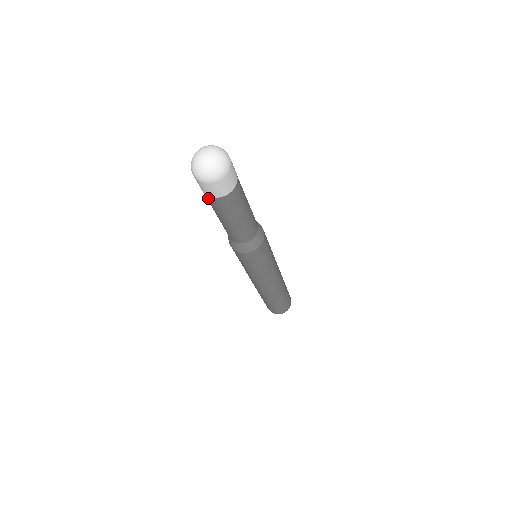
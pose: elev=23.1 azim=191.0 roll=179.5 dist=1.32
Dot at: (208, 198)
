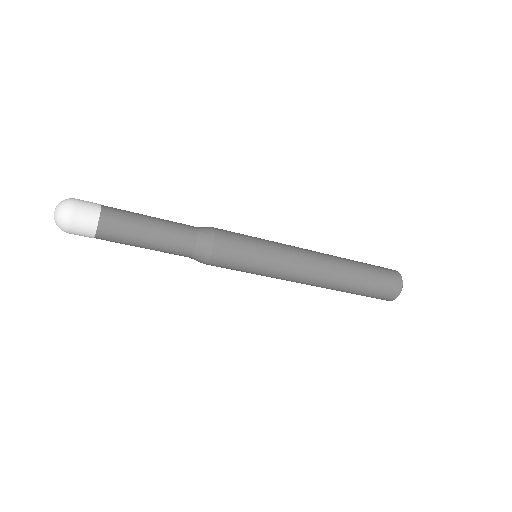
Dot at: occluded
